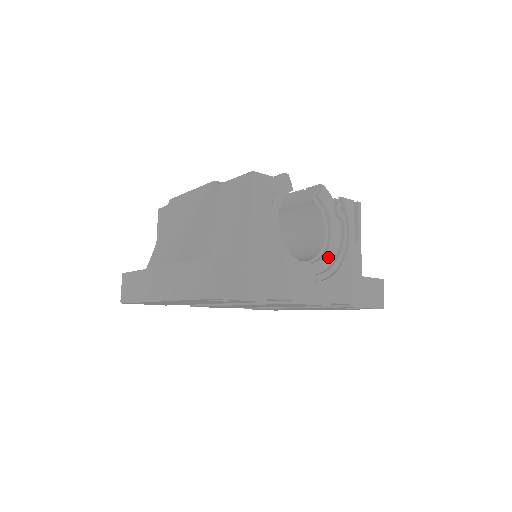
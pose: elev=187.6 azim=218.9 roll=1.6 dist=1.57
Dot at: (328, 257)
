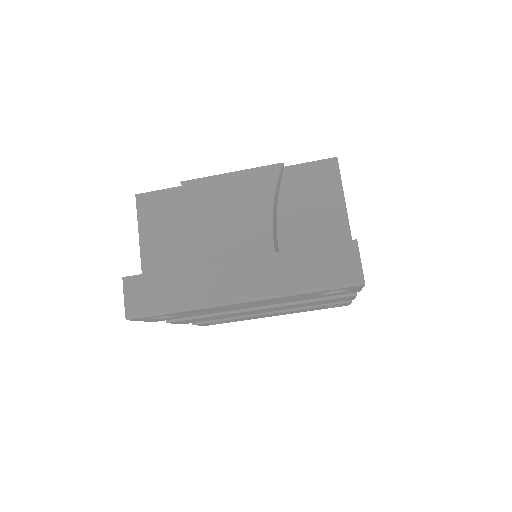
Dot at: occluded
